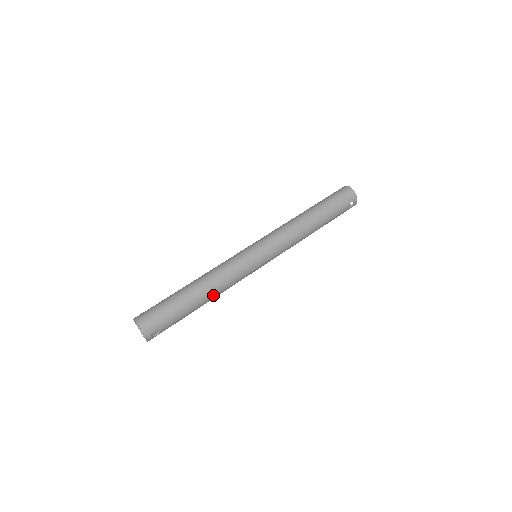
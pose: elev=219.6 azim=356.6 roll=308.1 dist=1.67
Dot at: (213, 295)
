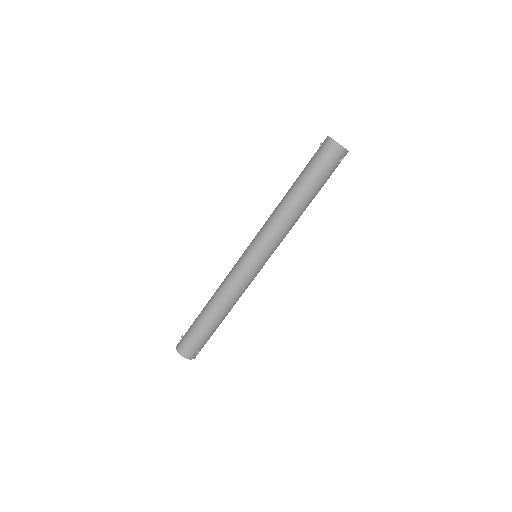
Dot at: (230, 309)
